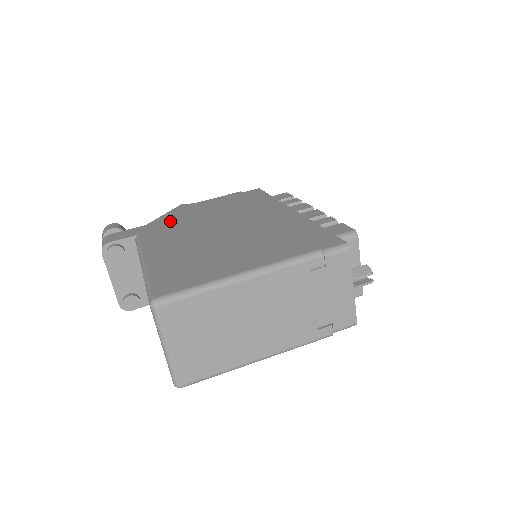
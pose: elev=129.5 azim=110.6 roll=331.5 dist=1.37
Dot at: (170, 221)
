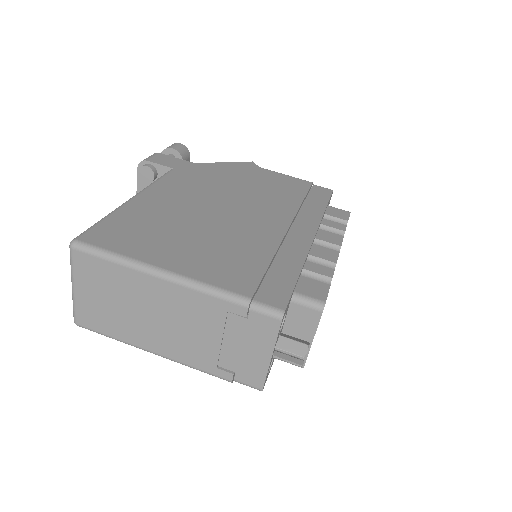
Dot at: (214, 172)
